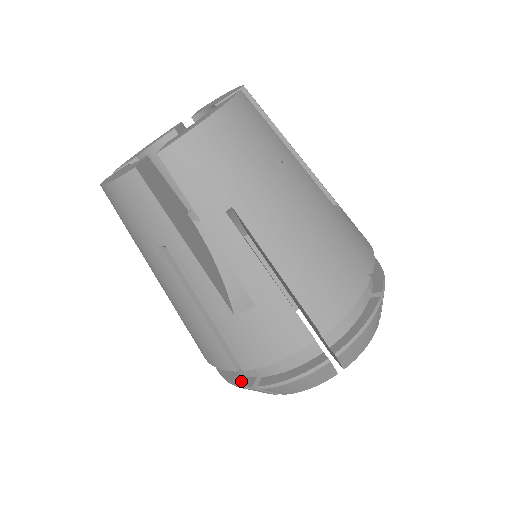
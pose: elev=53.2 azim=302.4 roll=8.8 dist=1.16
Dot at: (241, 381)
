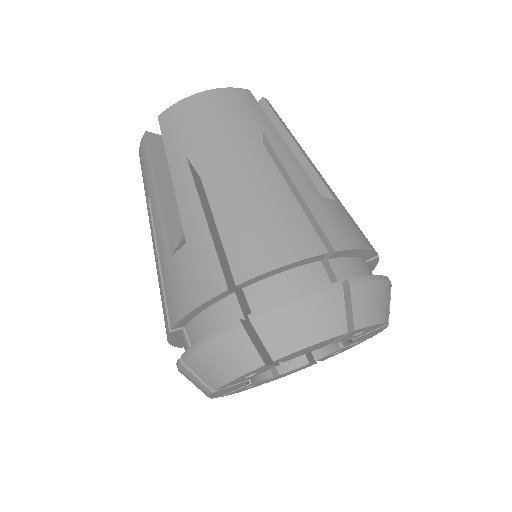
Dot at: occluded
